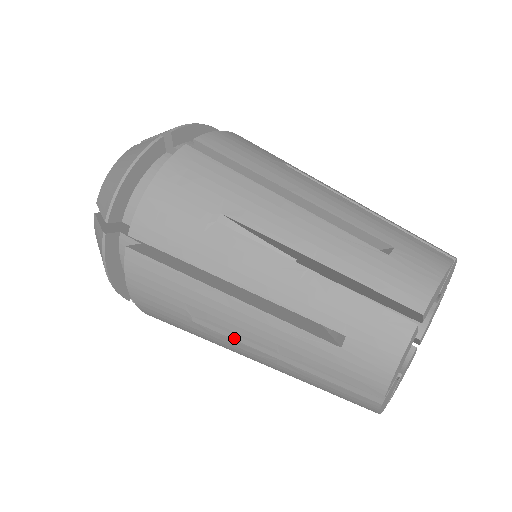
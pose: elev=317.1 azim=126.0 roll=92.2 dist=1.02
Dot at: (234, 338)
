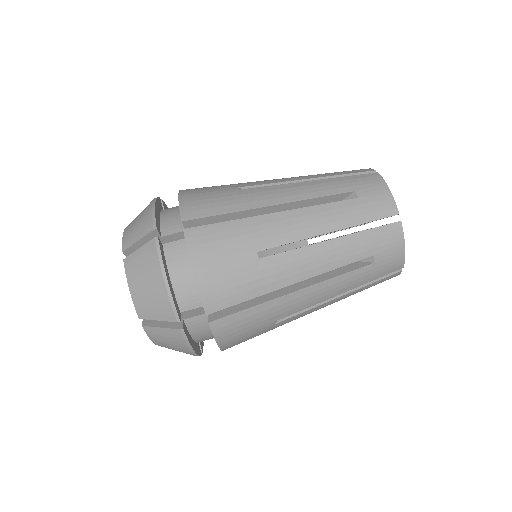
Dot at: (306, 310)
